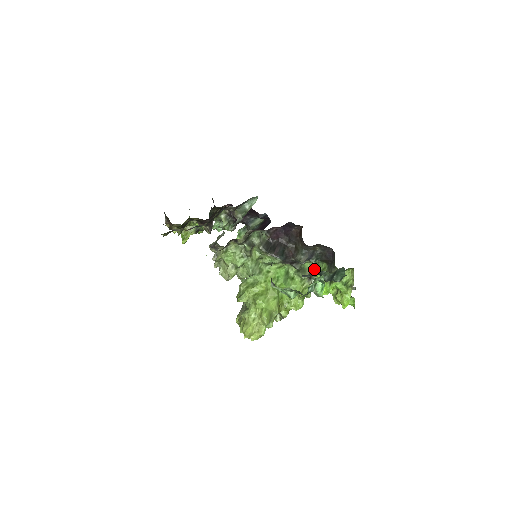
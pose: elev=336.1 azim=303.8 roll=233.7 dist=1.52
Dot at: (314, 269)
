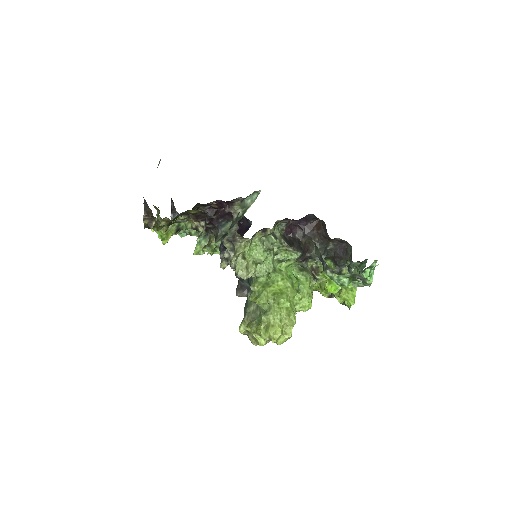
Dot at: (316, 268)
